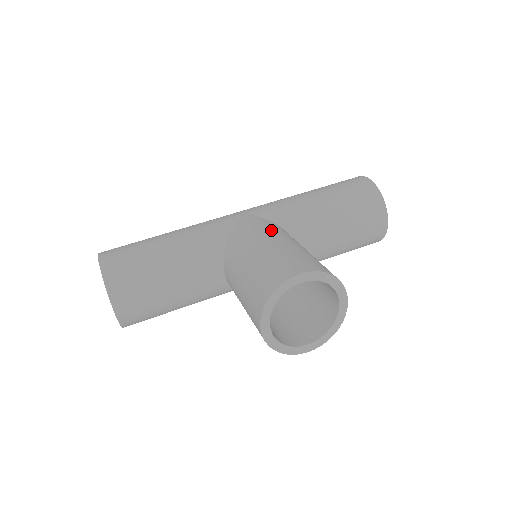
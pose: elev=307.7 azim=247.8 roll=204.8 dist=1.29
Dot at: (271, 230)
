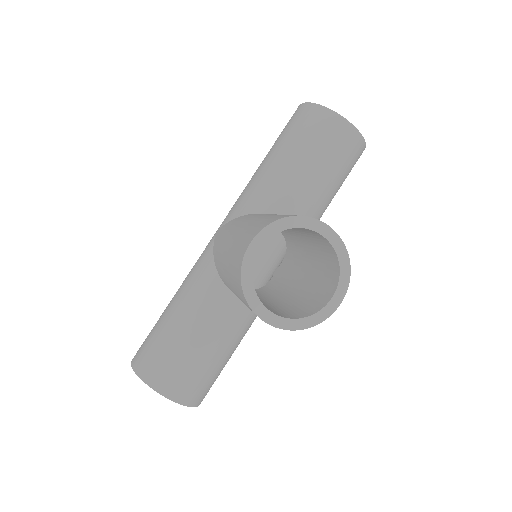
Dot at: (235, 224)
